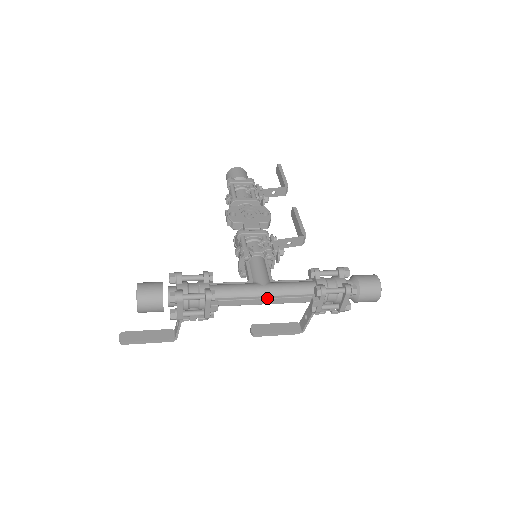
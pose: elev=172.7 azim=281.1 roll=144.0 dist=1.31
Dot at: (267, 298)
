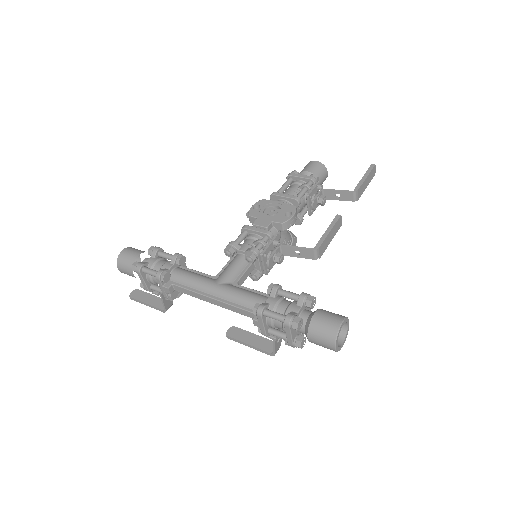
Dot at: (213, 298)
